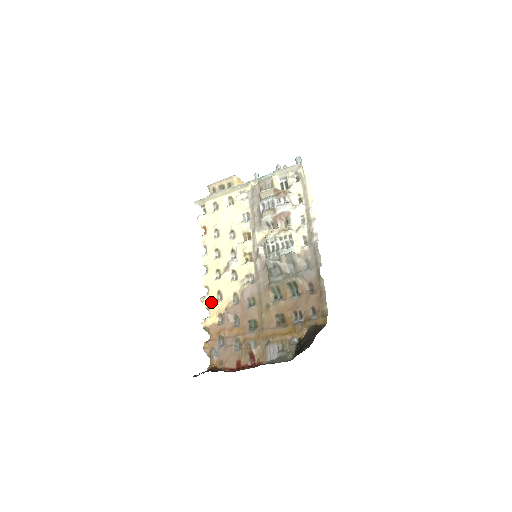
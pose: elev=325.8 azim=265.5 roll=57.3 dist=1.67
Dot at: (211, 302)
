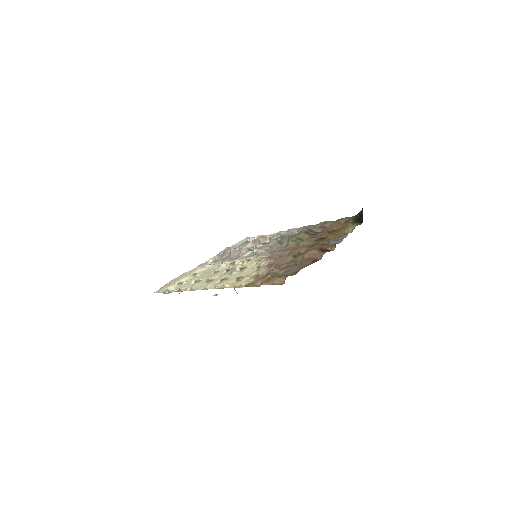
Dot at: (235, 283)
